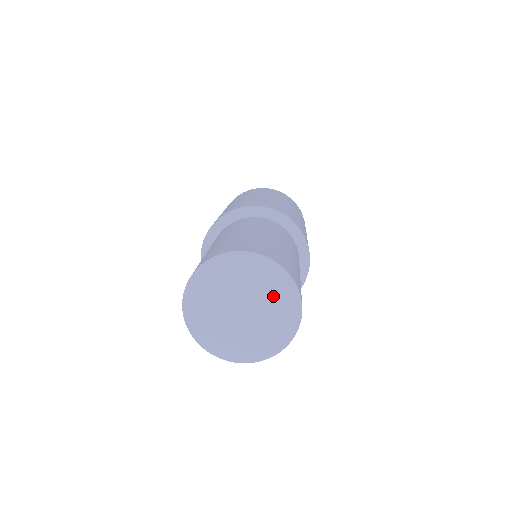
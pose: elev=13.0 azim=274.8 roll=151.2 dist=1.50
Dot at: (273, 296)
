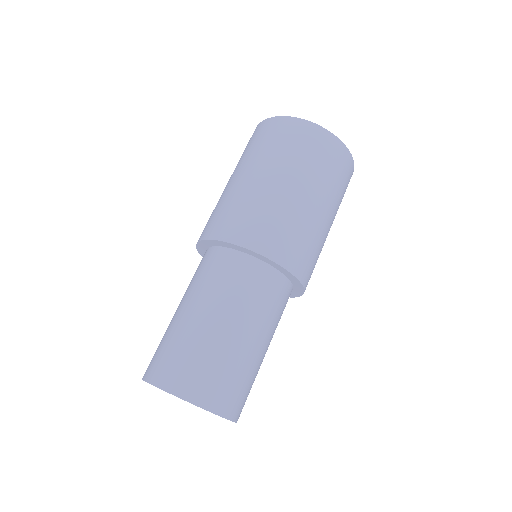
Dot at: occluded
